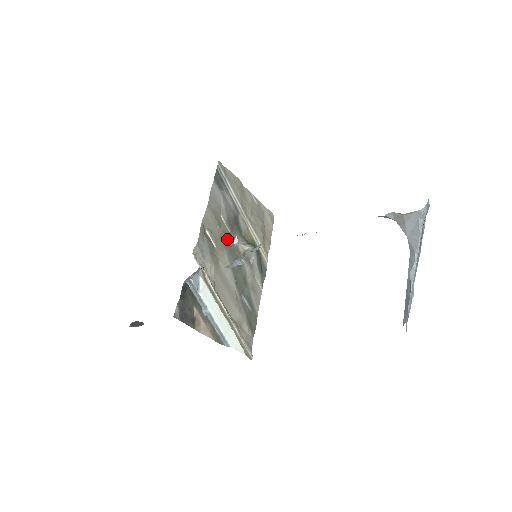
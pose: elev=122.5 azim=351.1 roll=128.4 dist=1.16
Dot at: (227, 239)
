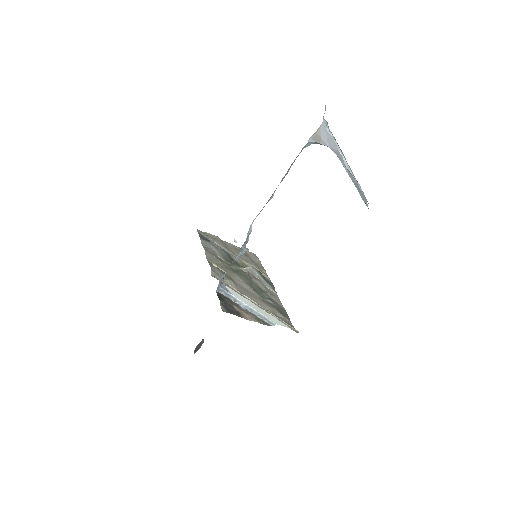
Dot at: (231, 268)
